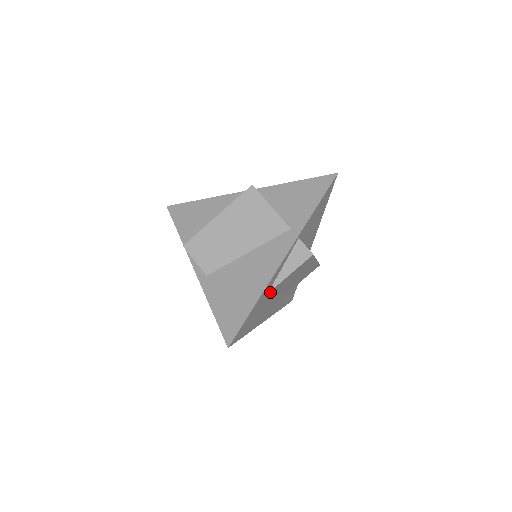
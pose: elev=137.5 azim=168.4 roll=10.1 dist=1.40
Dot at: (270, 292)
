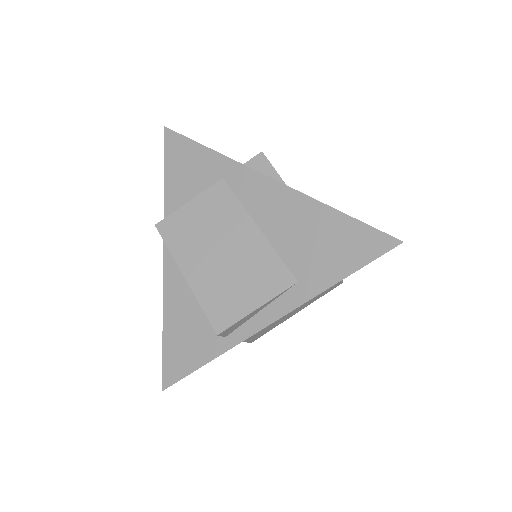
Dot at: occluded
